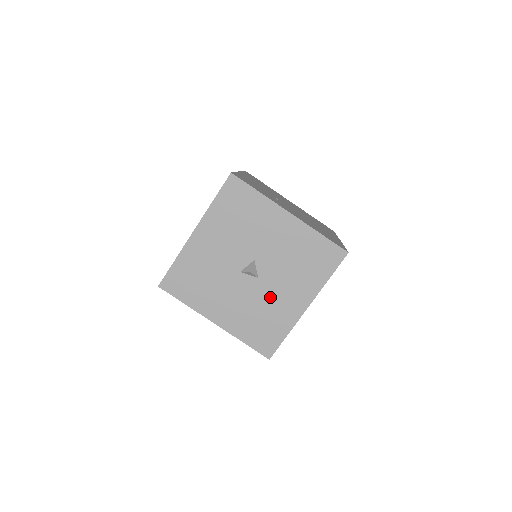
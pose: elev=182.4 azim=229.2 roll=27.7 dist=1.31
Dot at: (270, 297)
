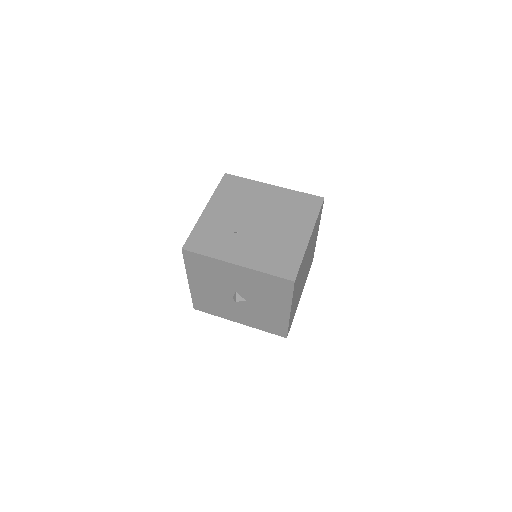
Dot at: (261, 309)
